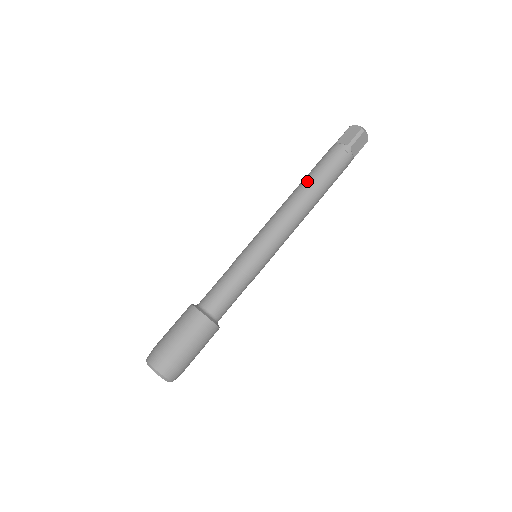
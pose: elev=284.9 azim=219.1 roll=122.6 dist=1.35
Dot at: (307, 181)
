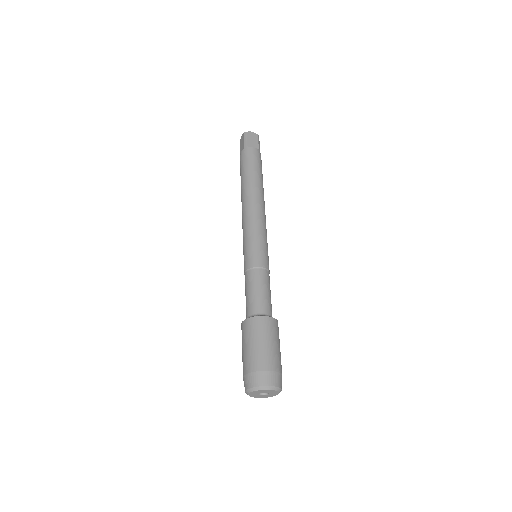
Dot at: (256, 182)
